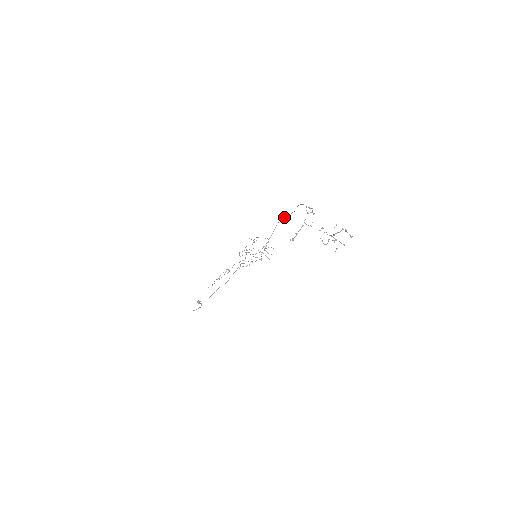
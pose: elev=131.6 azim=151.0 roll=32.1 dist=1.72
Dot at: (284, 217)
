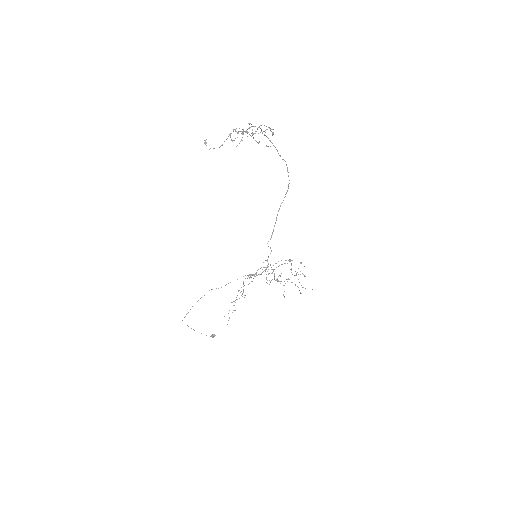
Dot at: occluded
